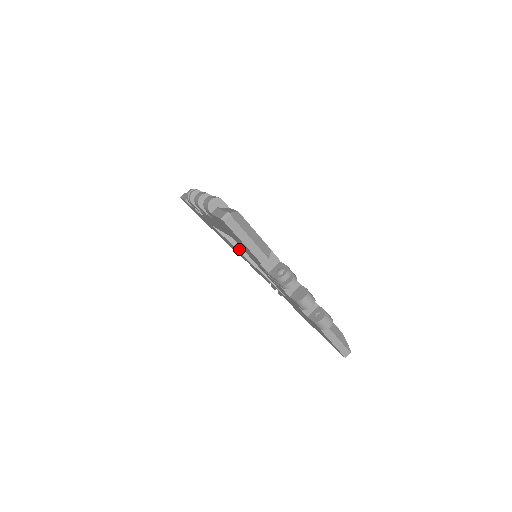
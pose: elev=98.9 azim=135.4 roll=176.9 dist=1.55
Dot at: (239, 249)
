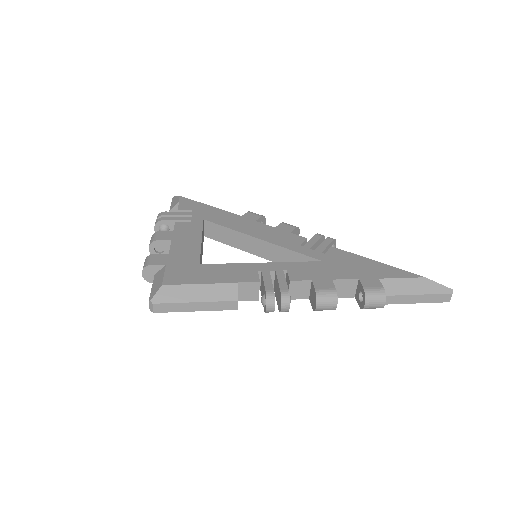
Dot at: (242, 248)
